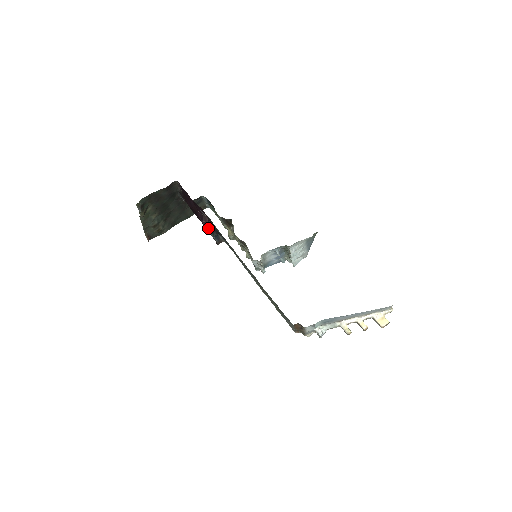
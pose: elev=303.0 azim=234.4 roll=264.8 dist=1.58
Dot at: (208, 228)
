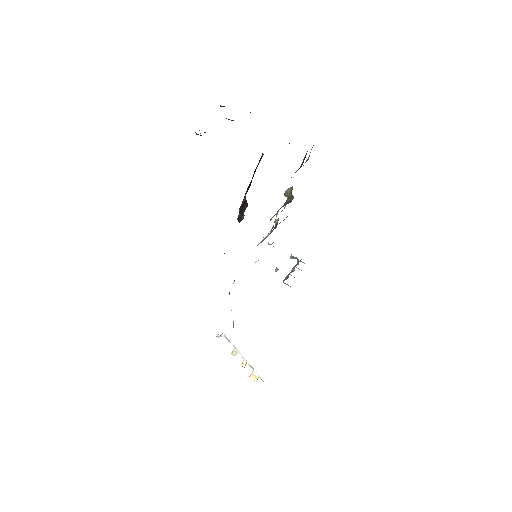
Dot at: (241, 210)
